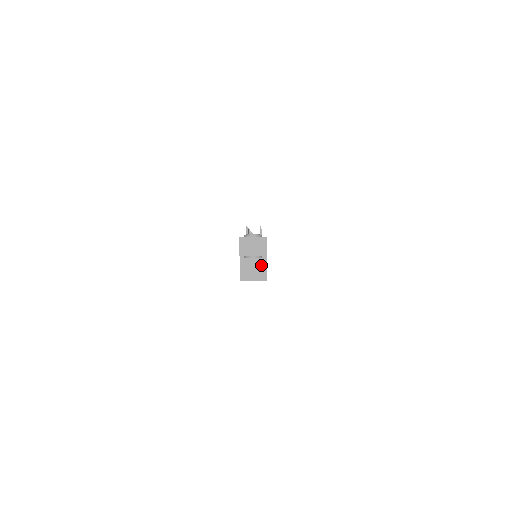
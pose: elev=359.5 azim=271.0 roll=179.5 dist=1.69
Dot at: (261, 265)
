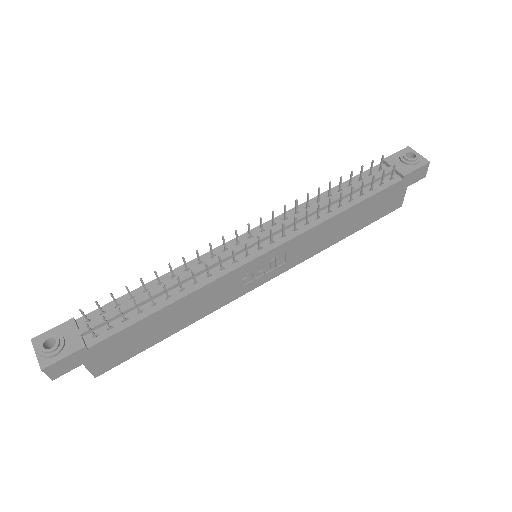
Dot at: occluded
